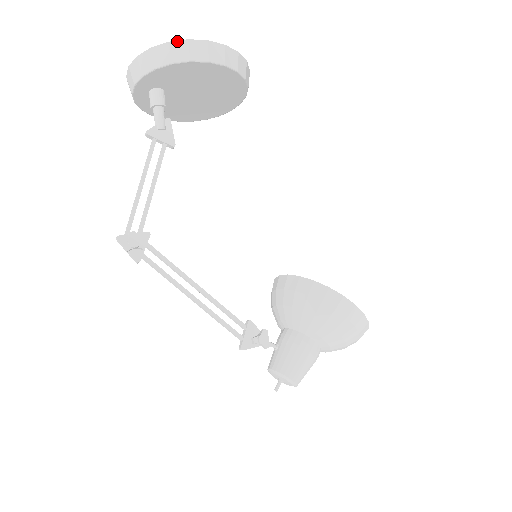
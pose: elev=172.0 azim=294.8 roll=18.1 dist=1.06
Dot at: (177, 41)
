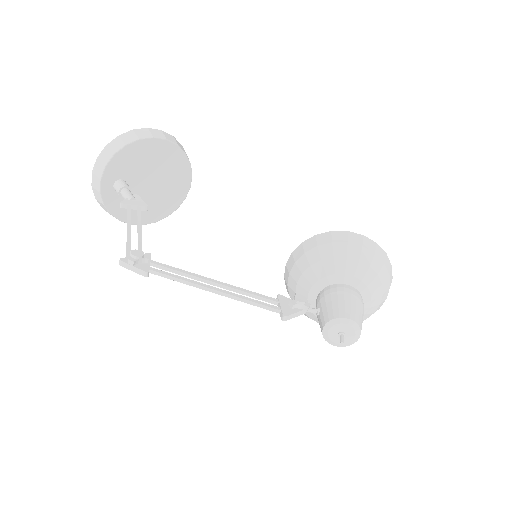
Dot at: (125, 133)
